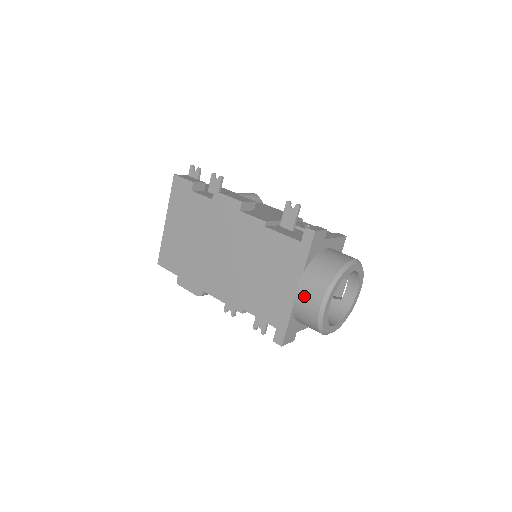
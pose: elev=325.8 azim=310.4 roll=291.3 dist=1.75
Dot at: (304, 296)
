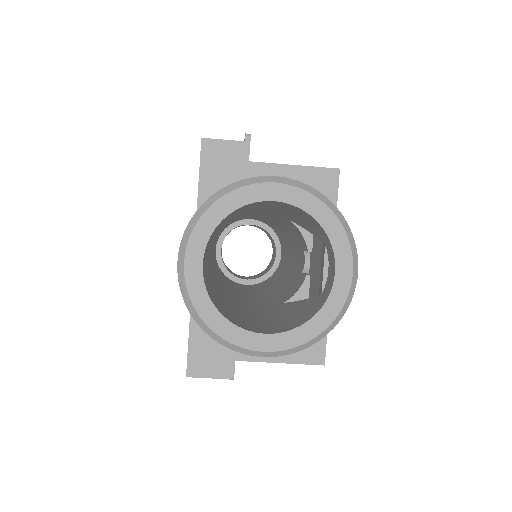
Dot at: occluded
